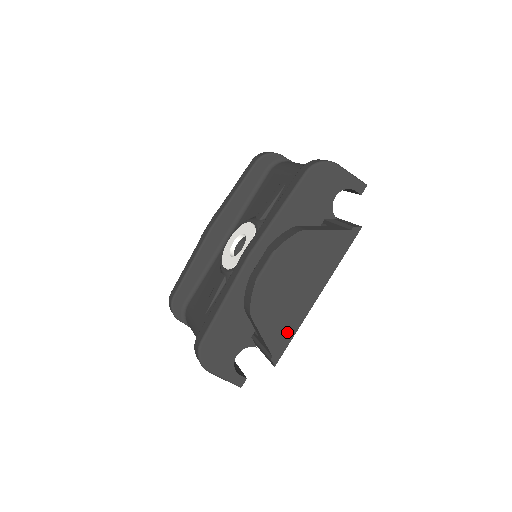
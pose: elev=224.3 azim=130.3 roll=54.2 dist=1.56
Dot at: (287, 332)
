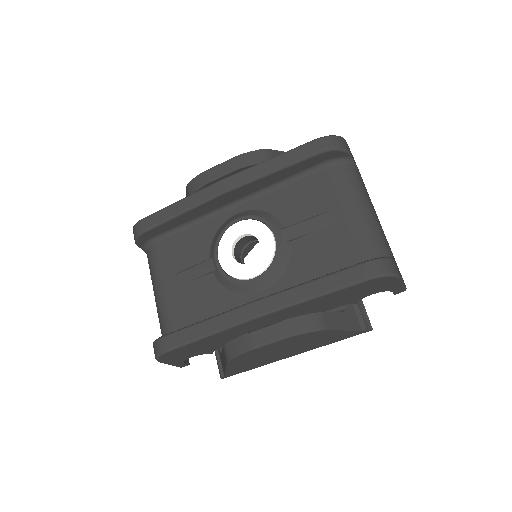
Dot at: (249, 368)
